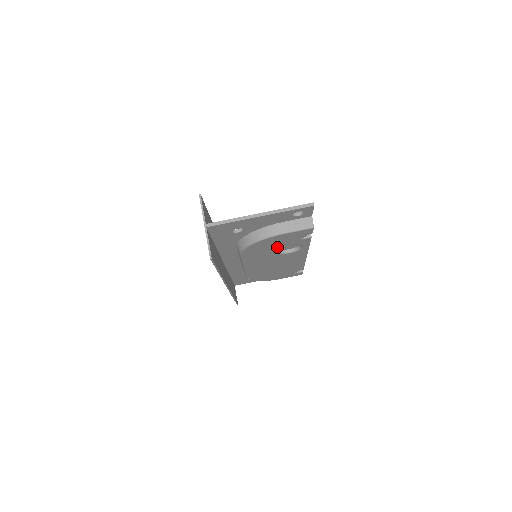
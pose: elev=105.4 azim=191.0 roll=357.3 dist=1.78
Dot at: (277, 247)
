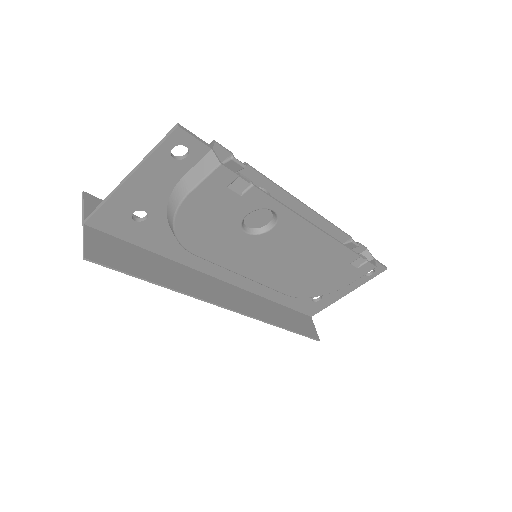
Dot at: (228, 223)
